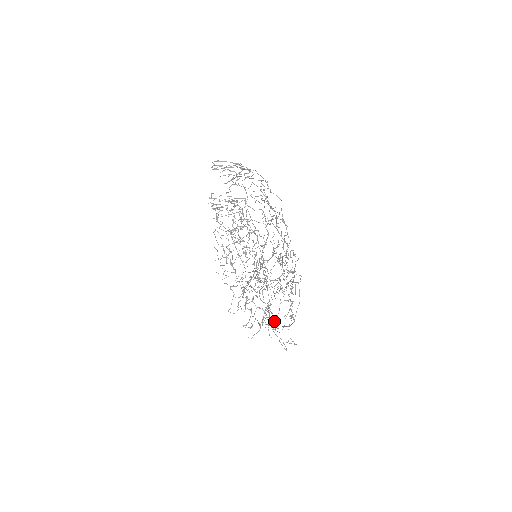
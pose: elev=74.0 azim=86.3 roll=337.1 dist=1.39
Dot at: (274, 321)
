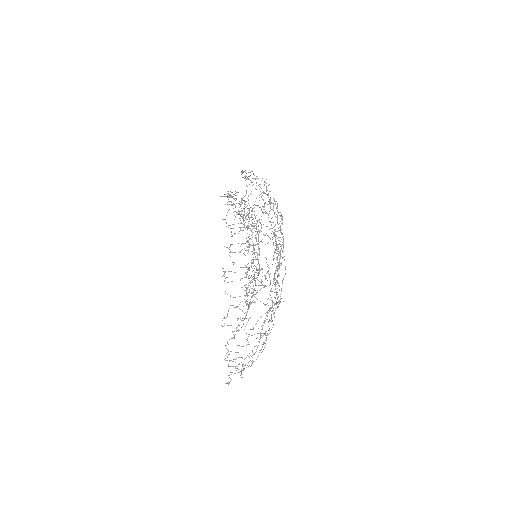
Dot at: (263, 213)
